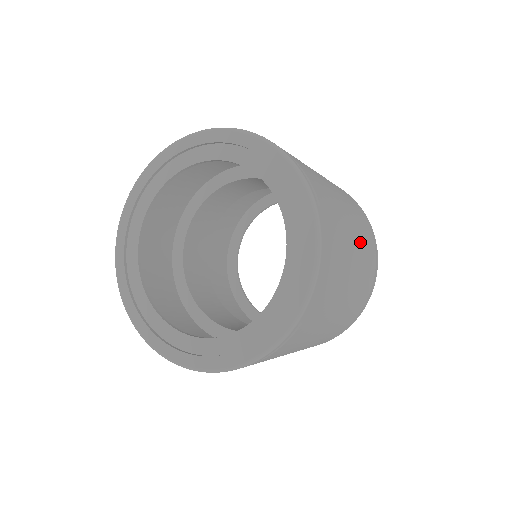
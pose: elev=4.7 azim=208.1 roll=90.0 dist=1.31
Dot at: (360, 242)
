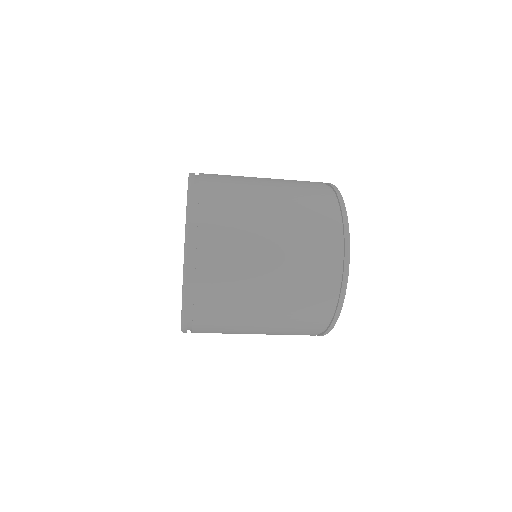
Dot at: (287, 263)
